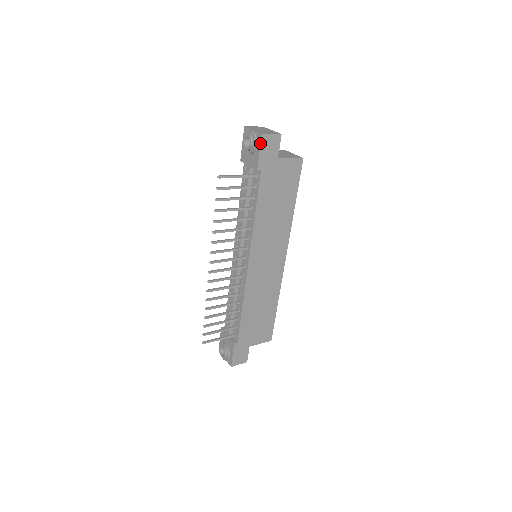
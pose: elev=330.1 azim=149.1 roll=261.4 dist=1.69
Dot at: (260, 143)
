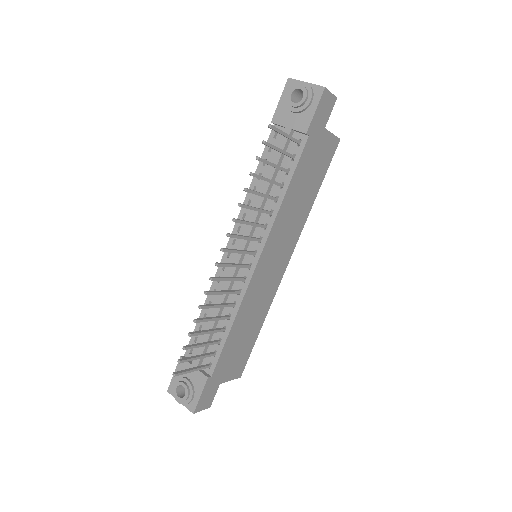
Dot at: (319, 99)
